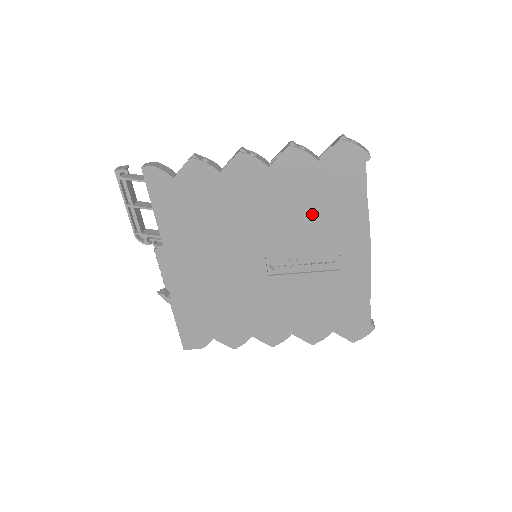
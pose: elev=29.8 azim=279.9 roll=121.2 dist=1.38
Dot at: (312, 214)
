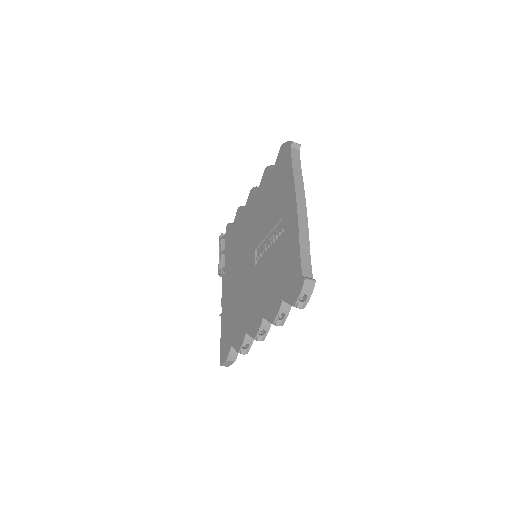
Dot at: (272, 201)
